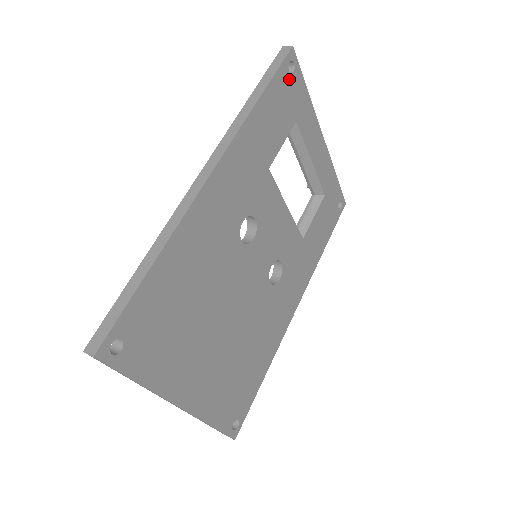
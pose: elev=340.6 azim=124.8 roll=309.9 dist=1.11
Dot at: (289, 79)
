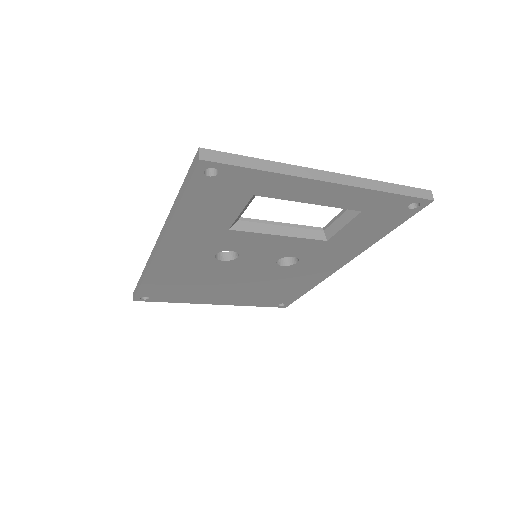
Dot at: (215, 180)
